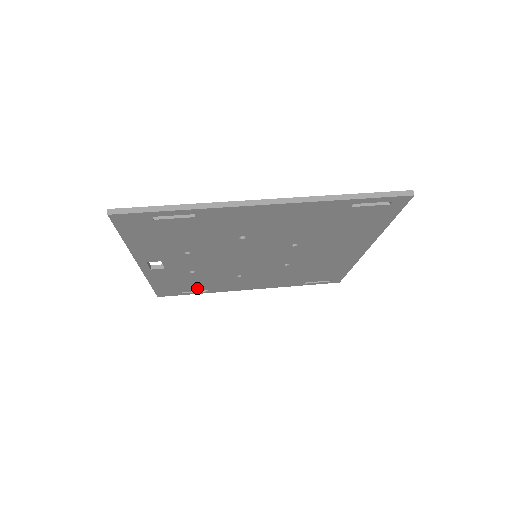
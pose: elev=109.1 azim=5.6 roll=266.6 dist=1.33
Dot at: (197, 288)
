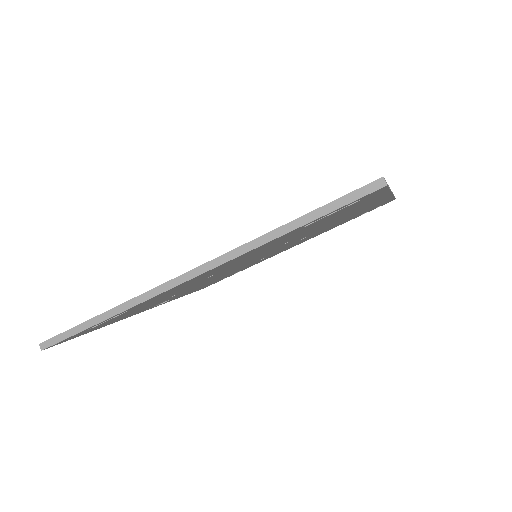
Dot at: (232, 274)
